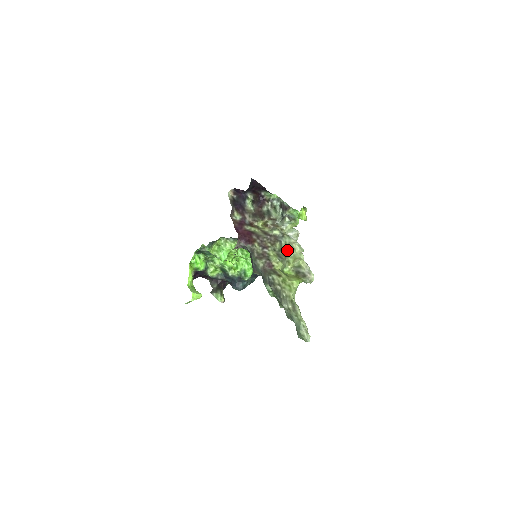
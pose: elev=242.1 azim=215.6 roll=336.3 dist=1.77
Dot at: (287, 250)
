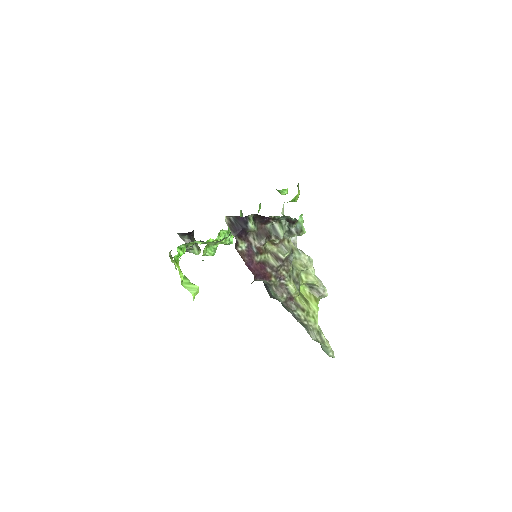
Dot at: (299, 269)
